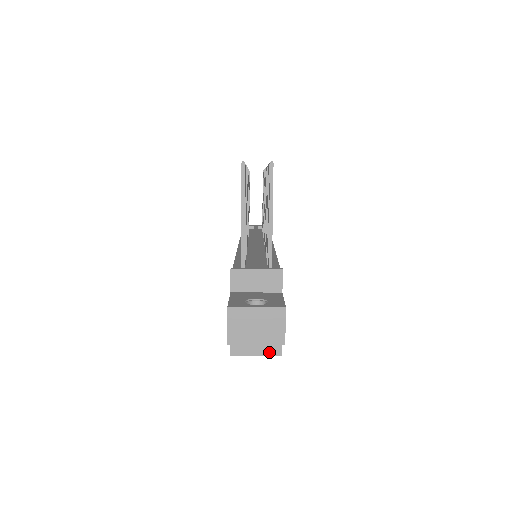
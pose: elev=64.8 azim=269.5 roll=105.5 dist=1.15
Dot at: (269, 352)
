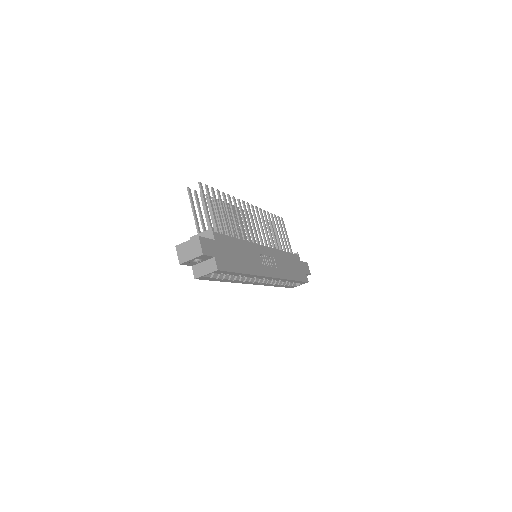
Dot at: (211, 270)
